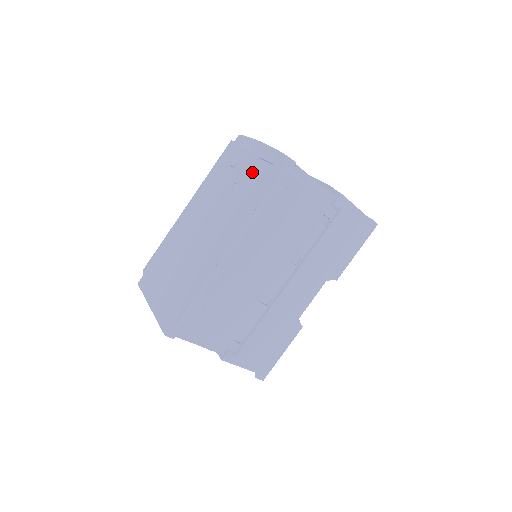
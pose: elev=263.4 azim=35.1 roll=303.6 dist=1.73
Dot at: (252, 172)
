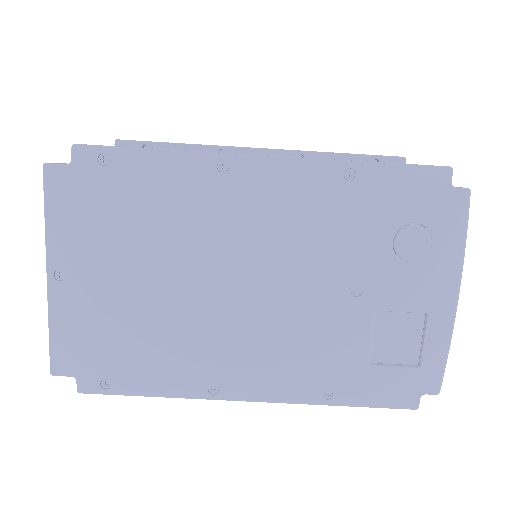
Dot at: (395, 317)
